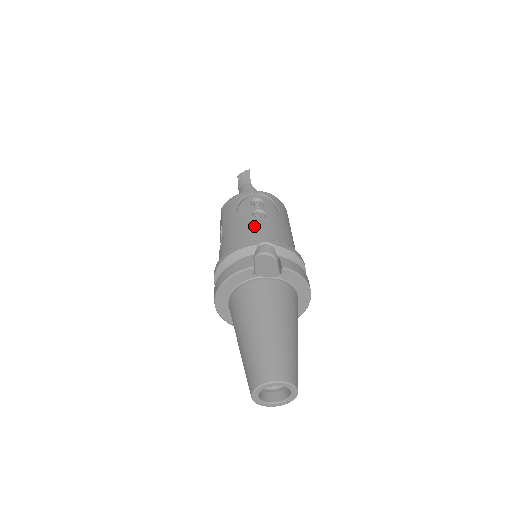
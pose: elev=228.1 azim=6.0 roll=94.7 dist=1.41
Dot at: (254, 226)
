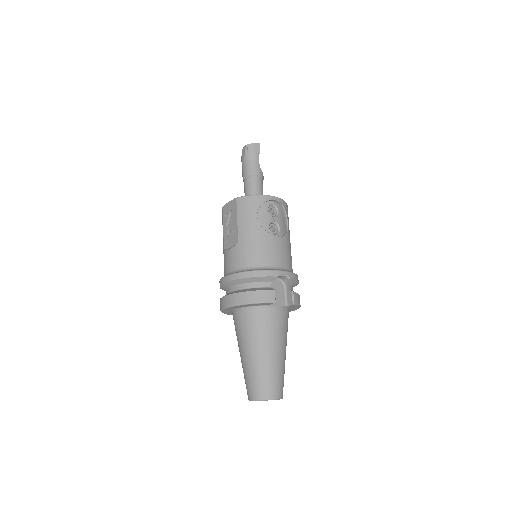
Dot at: (273, 247)
